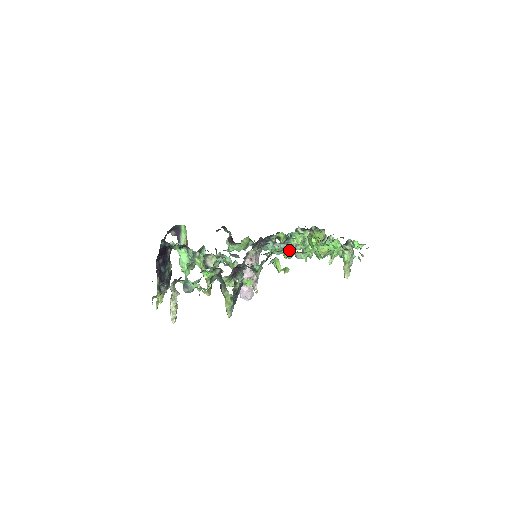
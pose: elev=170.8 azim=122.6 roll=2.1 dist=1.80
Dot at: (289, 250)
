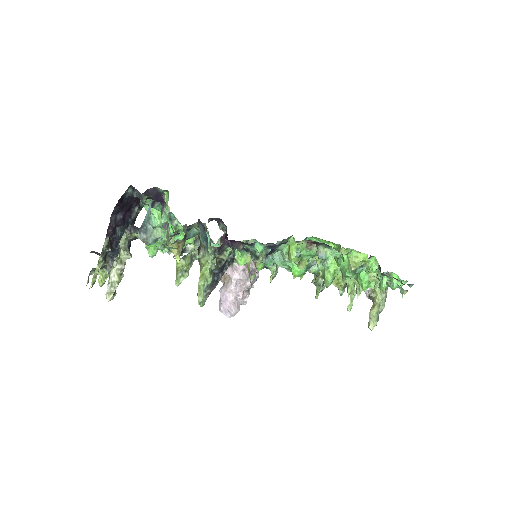
Dot at: (309, 244)
